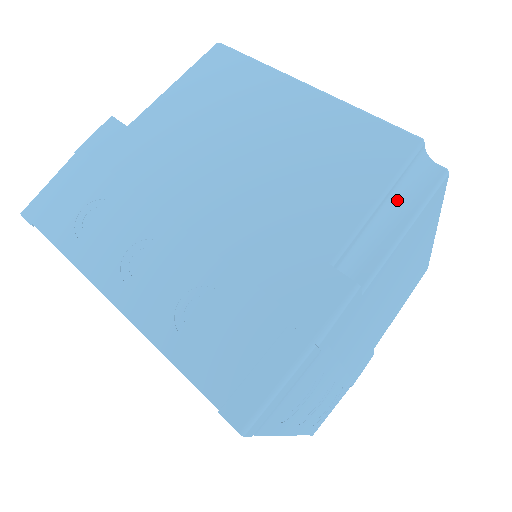
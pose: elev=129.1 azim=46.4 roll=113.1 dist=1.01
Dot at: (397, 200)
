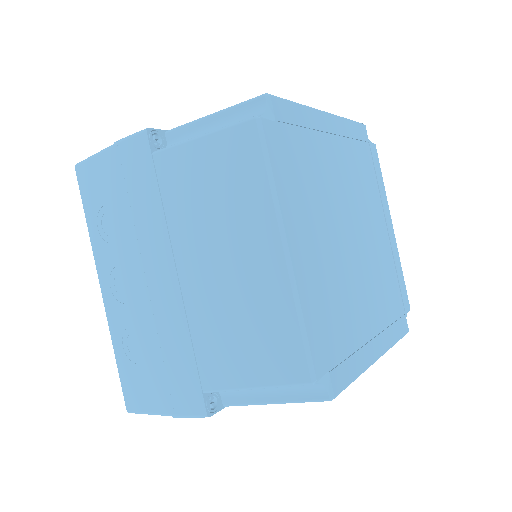
Dot at: (279, 387)
